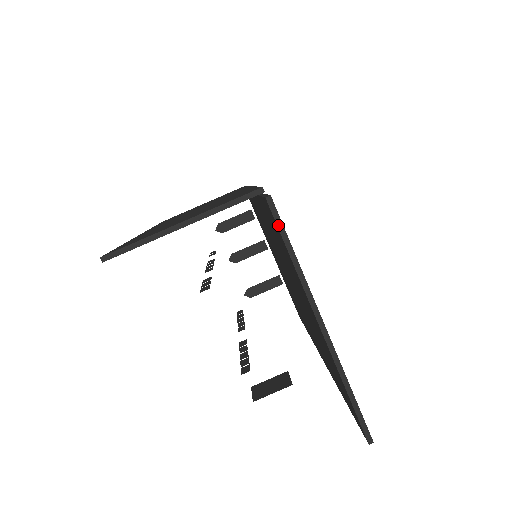
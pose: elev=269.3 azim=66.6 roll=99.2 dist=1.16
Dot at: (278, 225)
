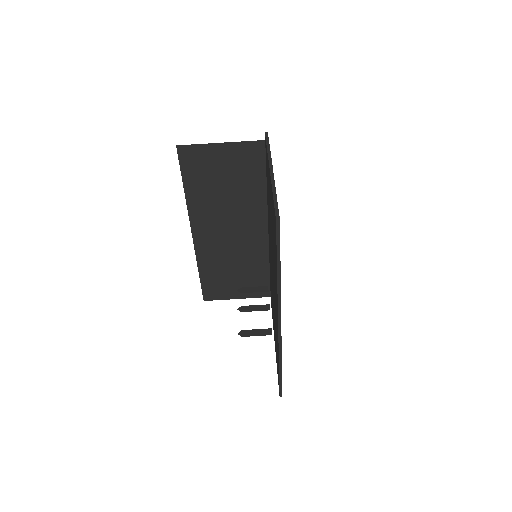
Dot at: (266, 139)
